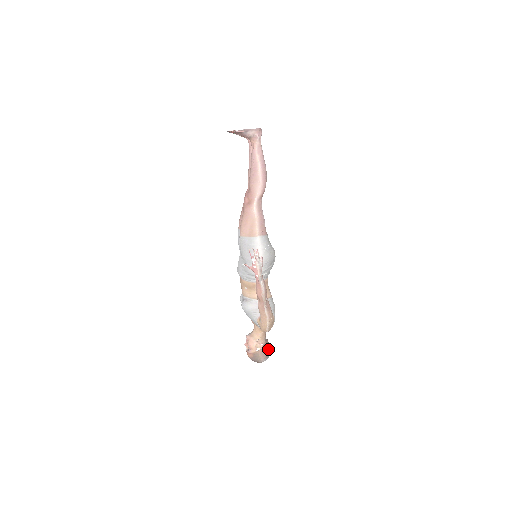
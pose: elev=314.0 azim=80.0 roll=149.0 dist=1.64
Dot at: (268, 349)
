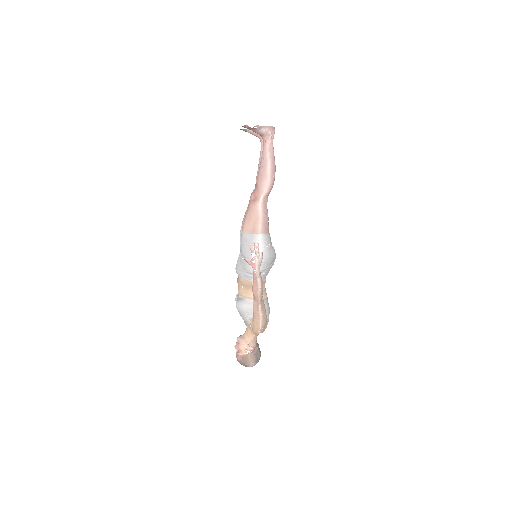
Dot at: (258, 354)
